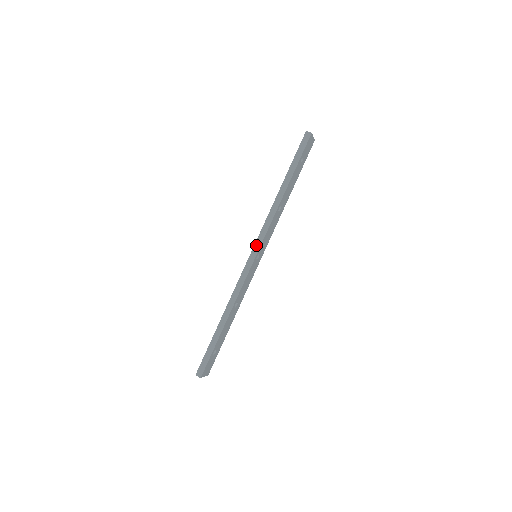
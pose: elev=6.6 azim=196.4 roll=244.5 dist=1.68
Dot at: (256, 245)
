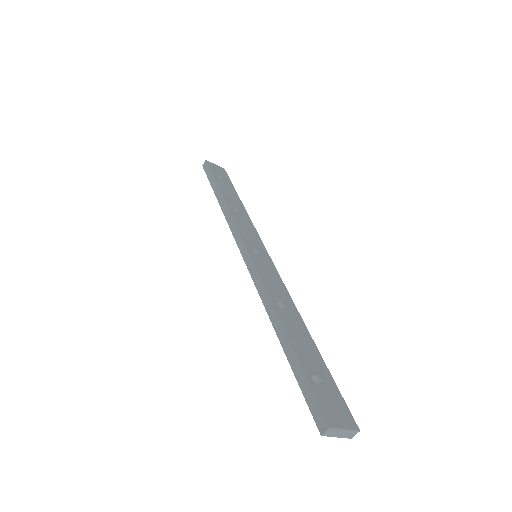
Dot at: (239, 245)
